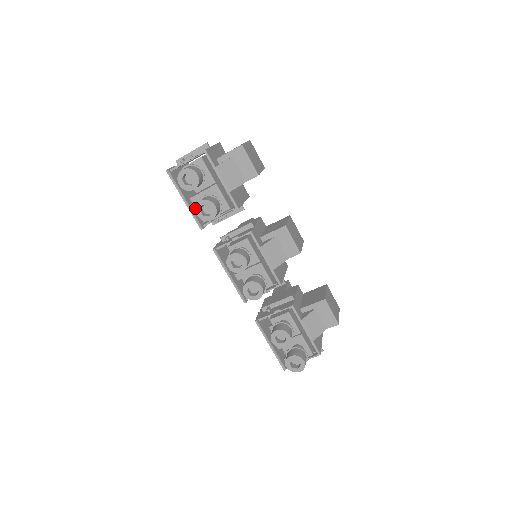
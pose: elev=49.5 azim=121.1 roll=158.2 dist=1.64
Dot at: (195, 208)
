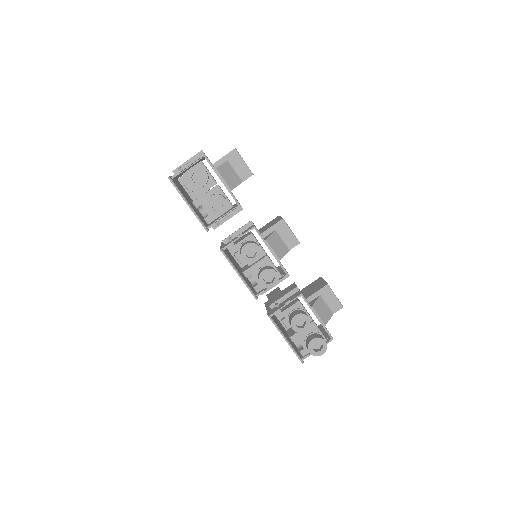
Dot at: (206, 204)
